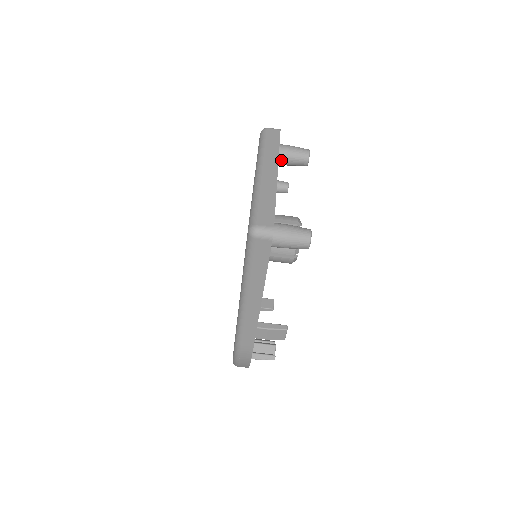
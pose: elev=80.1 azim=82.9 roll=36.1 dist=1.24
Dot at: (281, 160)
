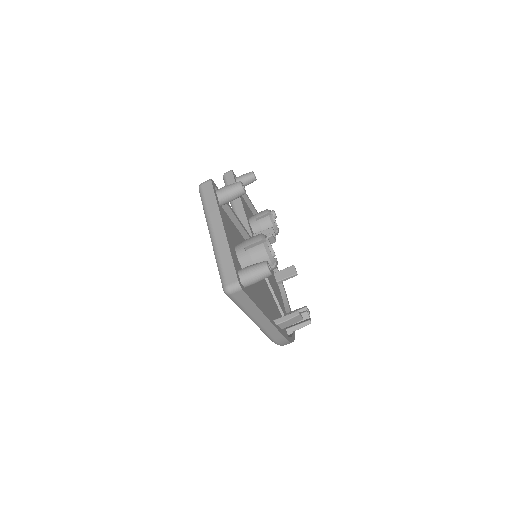
Dot at: (225, 202)
